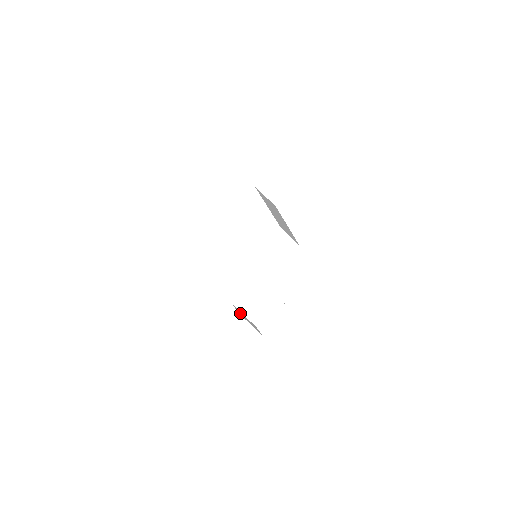
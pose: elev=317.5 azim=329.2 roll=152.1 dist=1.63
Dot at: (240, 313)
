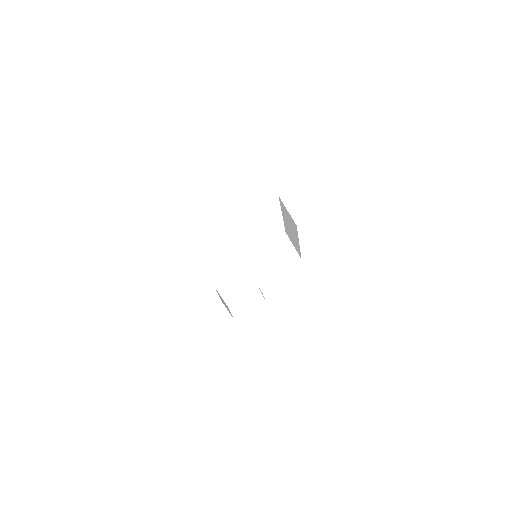
Dot at: occluded
